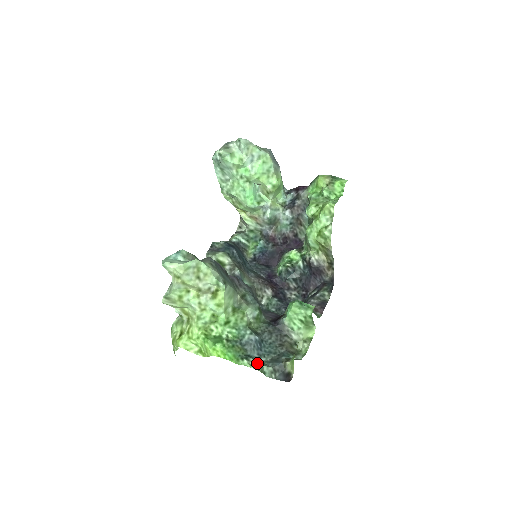
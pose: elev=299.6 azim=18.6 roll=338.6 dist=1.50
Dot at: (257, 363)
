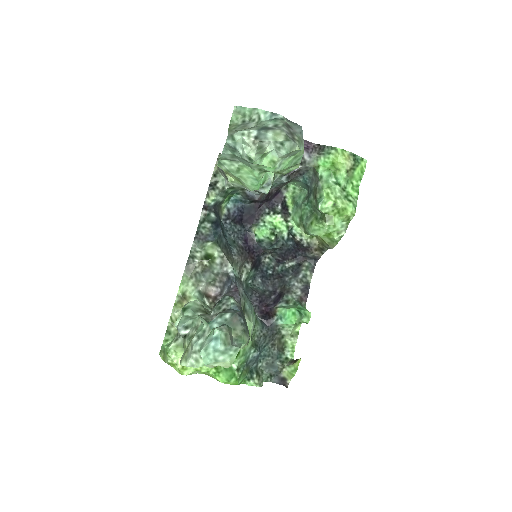
Dot at: (259, 377)
